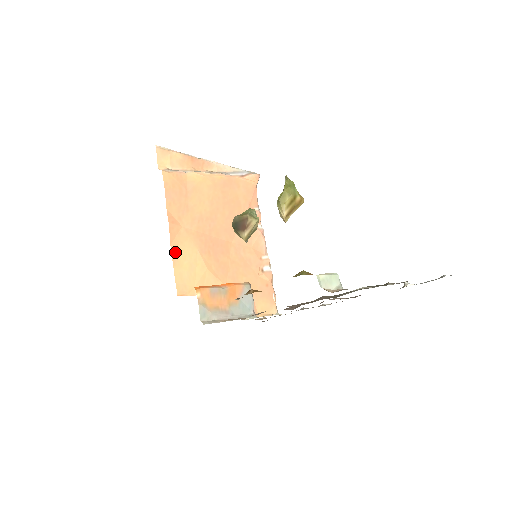
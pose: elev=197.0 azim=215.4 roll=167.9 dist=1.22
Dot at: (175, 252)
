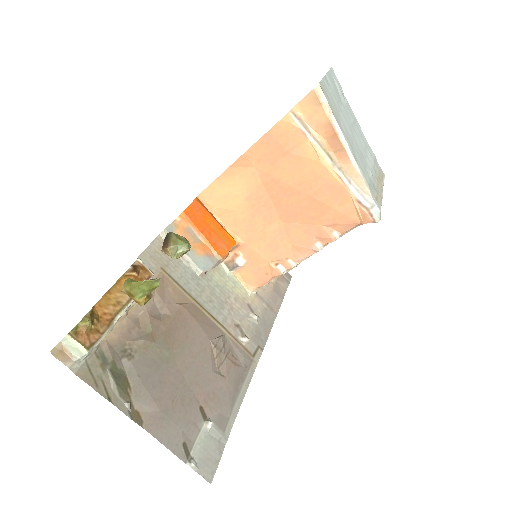
Dot at: (228, 174)
